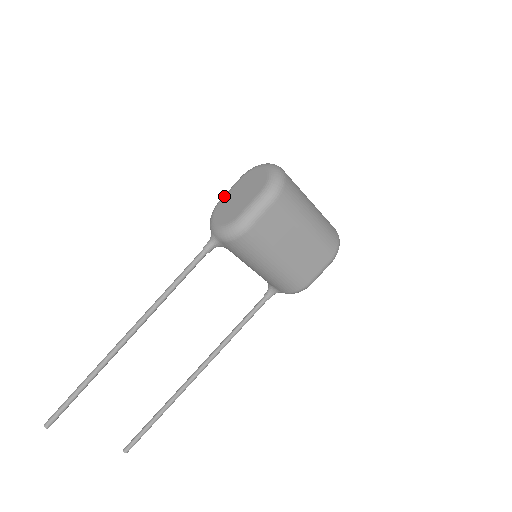
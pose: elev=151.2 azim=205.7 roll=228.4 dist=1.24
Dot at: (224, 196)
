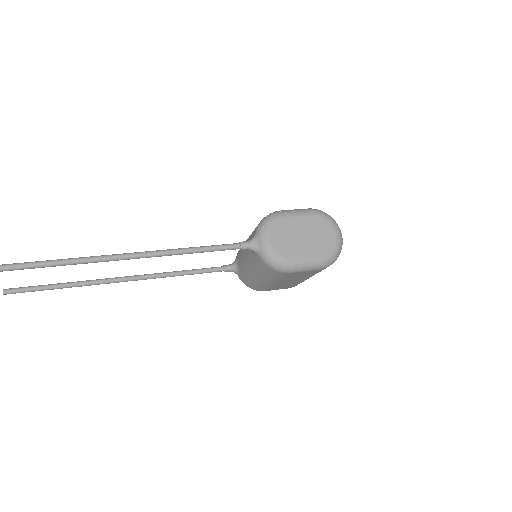
Dot at: (290, 216)
